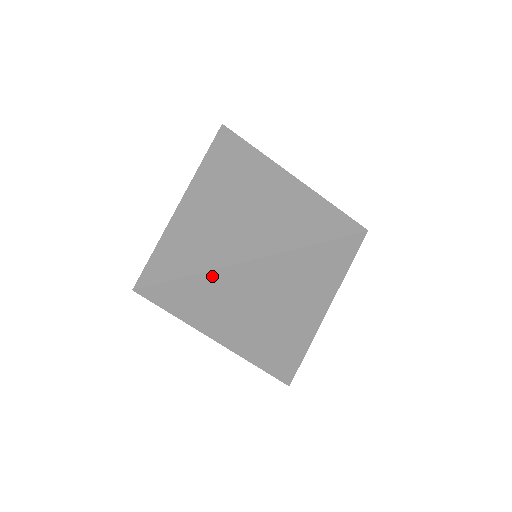
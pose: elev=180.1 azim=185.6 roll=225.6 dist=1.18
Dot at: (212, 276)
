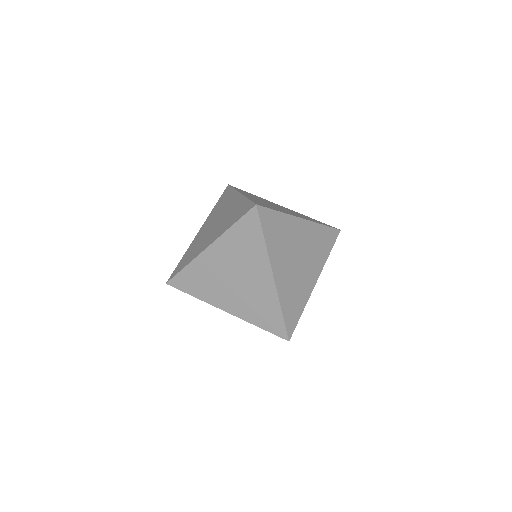
Dot at: (289, 219)
